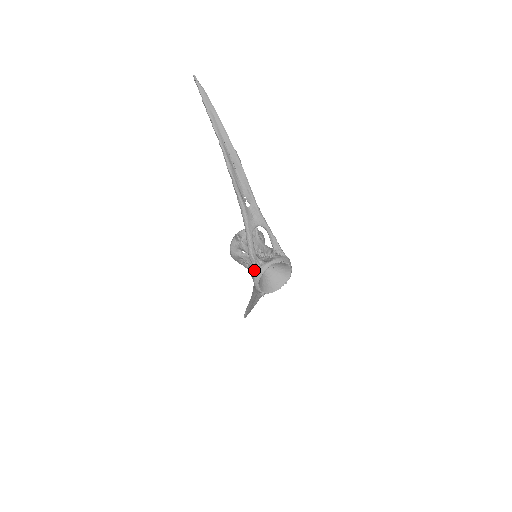
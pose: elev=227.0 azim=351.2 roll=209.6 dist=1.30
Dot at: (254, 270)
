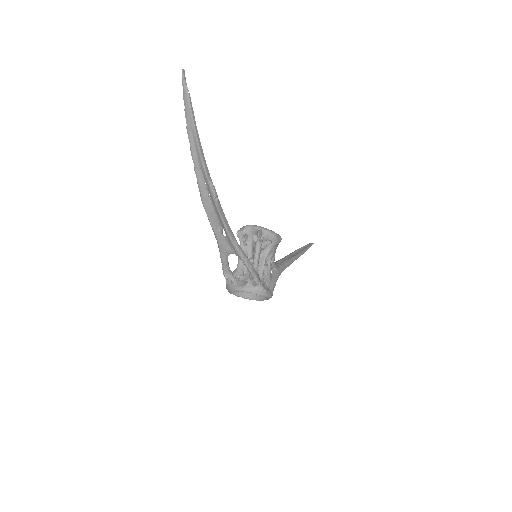
Dot at: (226, 283)
